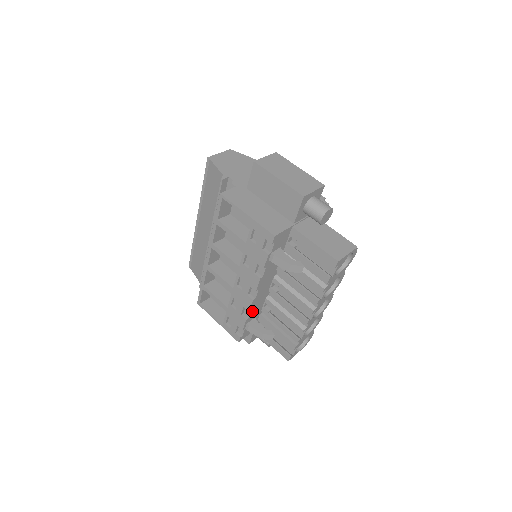
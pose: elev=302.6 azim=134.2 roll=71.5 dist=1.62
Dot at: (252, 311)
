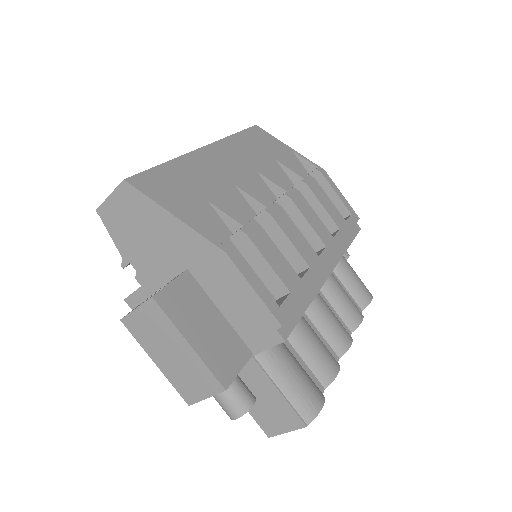
Dot at: occluded
